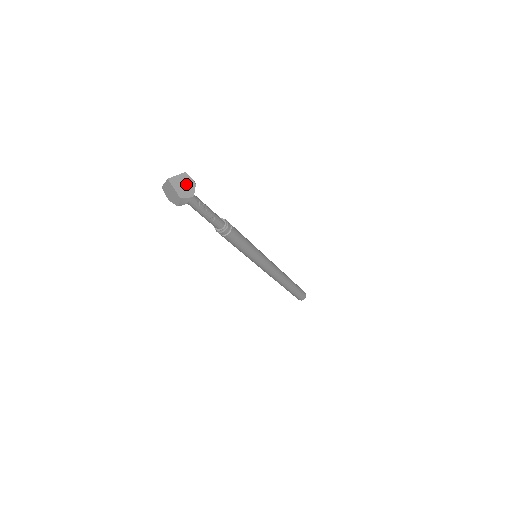
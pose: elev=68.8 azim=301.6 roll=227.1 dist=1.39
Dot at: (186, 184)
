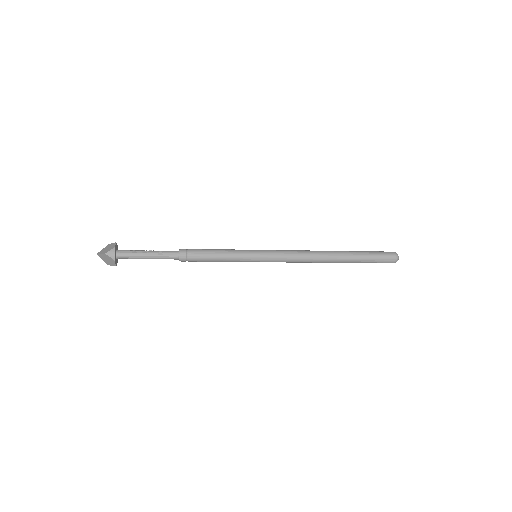
Dot at: (109, 247)
